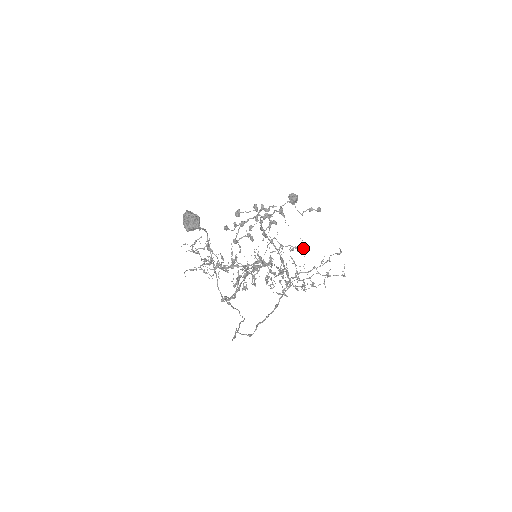
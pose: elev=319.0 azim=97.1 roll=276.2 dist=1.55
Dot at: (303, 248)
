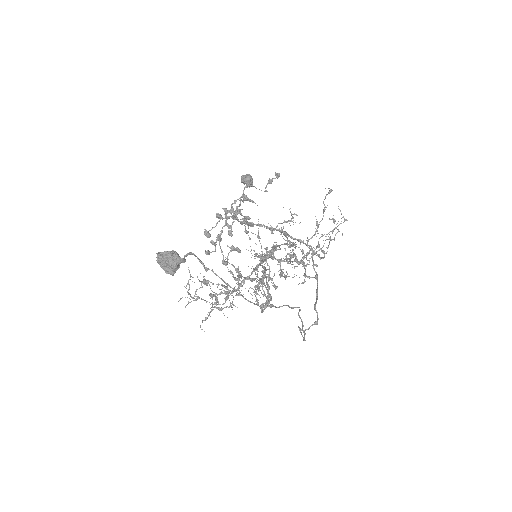
Dot at: (292, 217)
